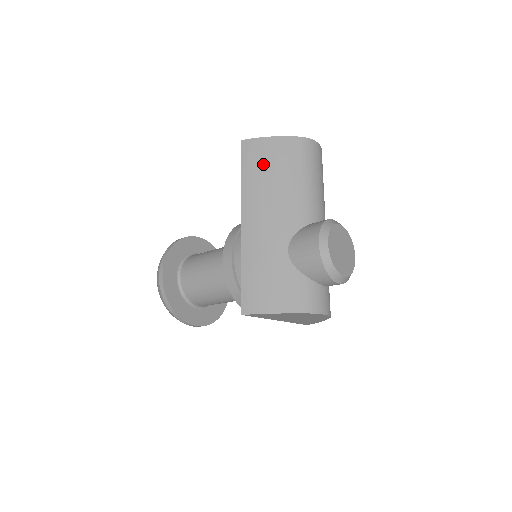
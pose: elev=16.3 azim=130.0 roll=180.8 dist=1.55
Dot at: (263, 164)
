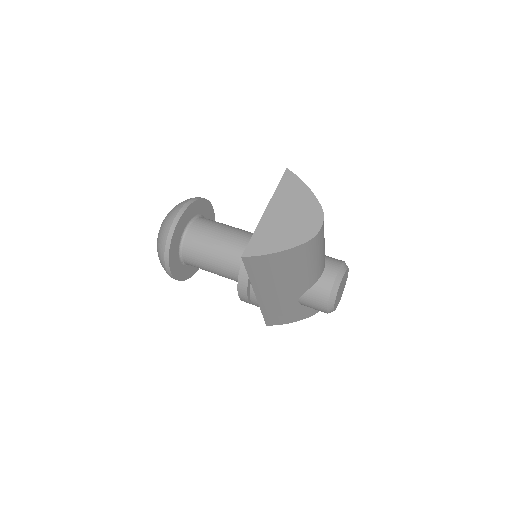
Dot at: (270, 270)
